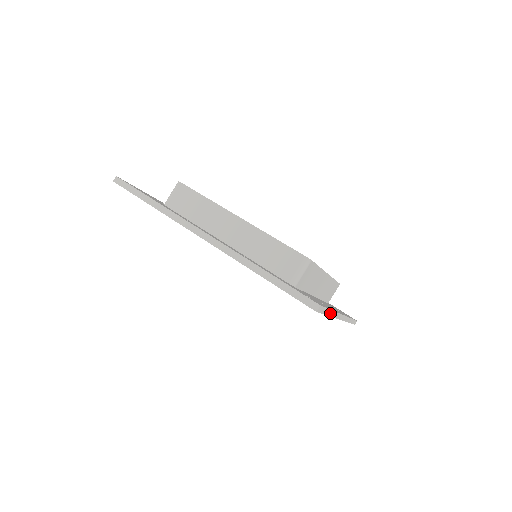
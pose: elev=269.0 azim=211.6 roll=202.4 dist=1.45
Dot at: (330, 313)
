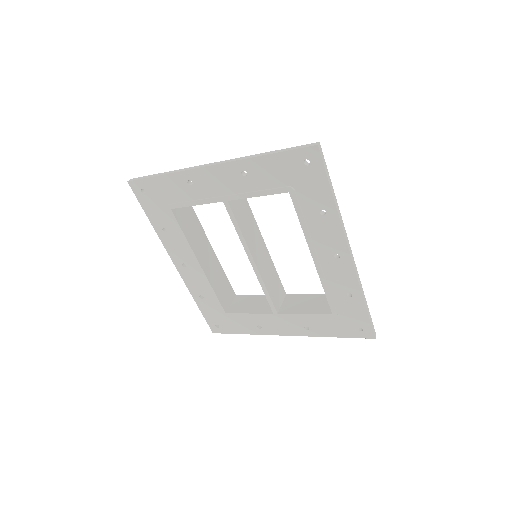
Dot at: (334, 196)
